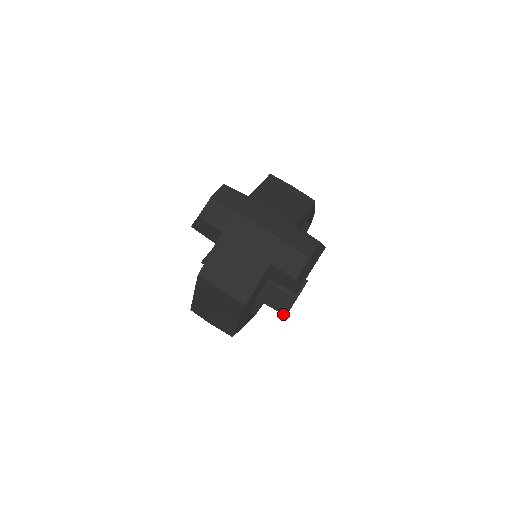
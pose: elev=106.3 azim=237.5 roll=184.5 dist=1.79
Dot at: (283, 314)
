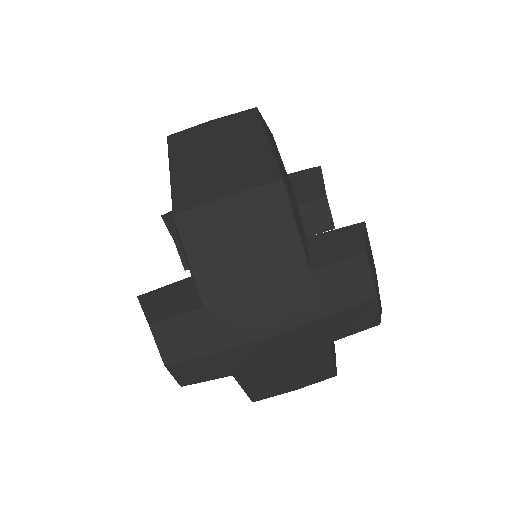
Dot at: occluded
